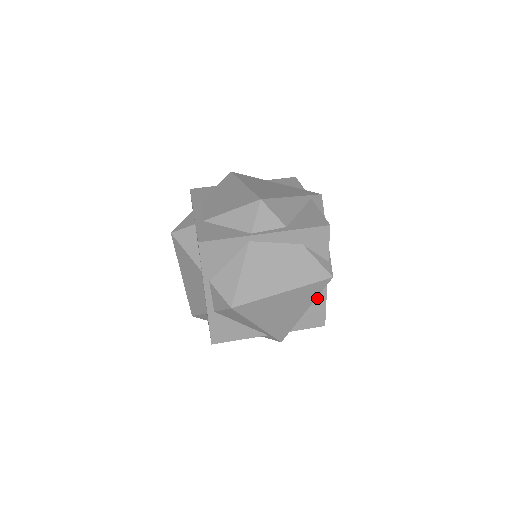
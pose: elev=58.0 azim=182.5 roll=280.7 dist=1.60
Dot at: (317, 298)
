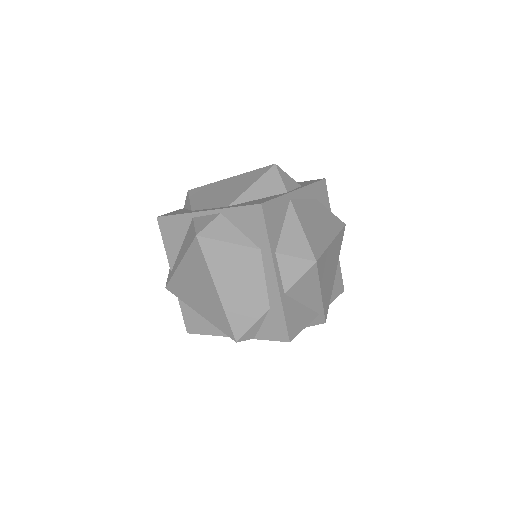
Dot at: occluded
